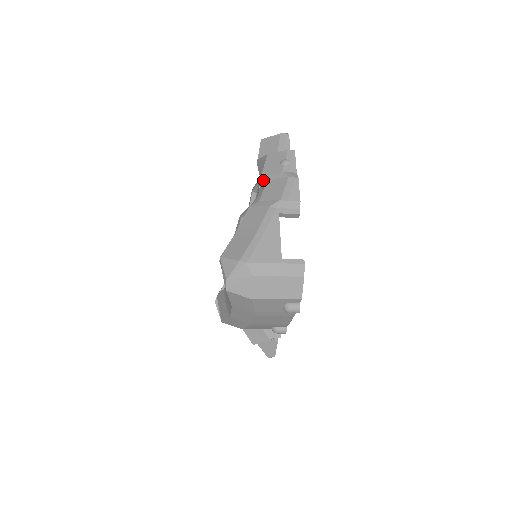
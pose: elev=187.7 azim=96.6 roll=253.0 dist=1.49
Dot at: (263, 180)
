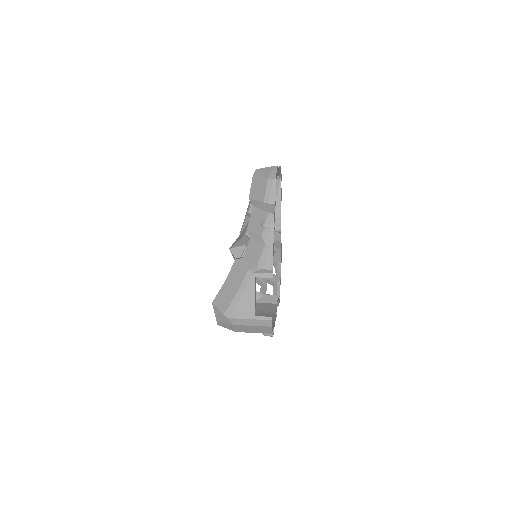
Dot at: (249, 231)
